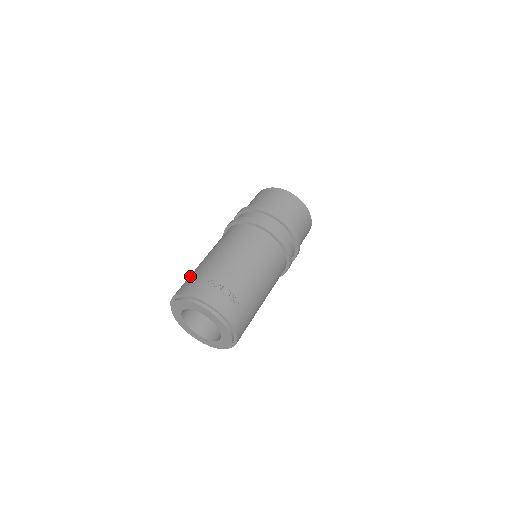
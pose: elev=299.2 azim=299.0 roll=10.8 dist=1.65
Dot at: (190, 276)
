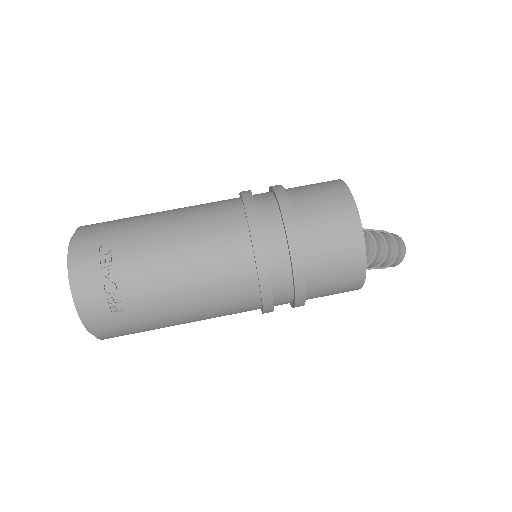
Dot at: (119, 220)
